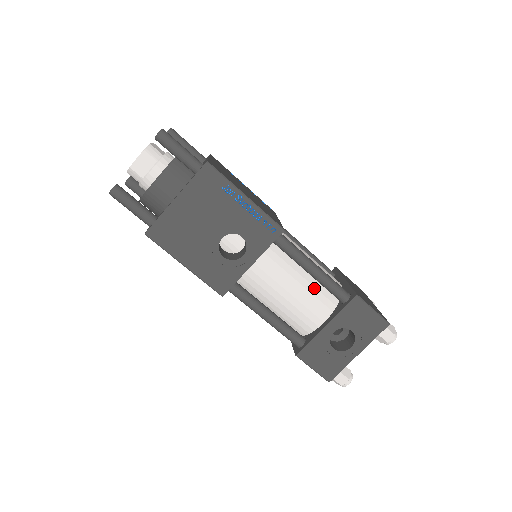
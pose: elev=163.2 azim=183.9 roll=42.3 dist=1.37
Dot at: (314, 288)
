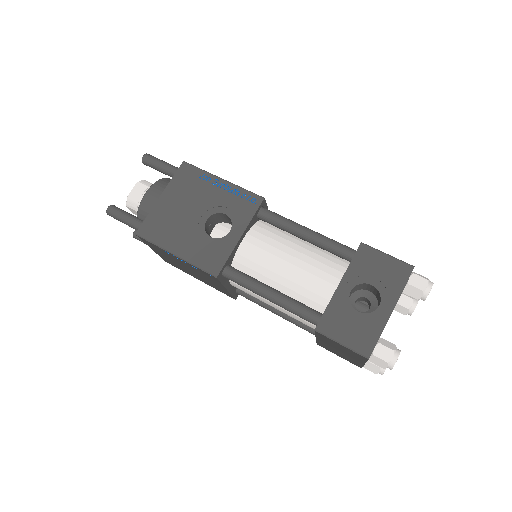
Dot at: (316, 255)
